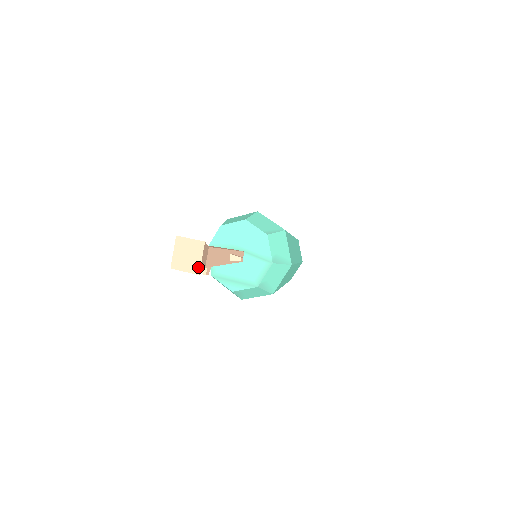
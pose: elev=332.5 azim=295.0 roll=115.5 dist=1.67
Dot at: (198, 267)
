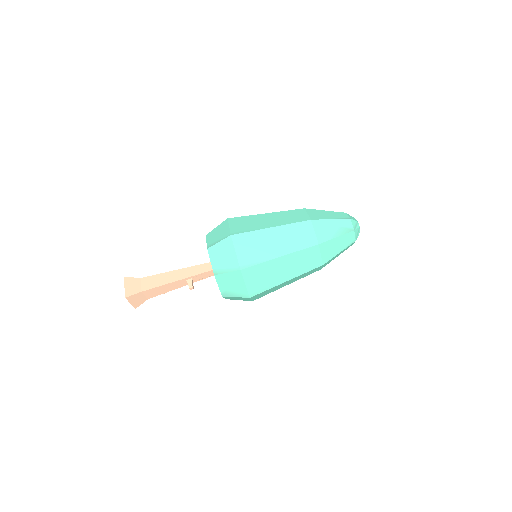
Dot at: (133, 305)
